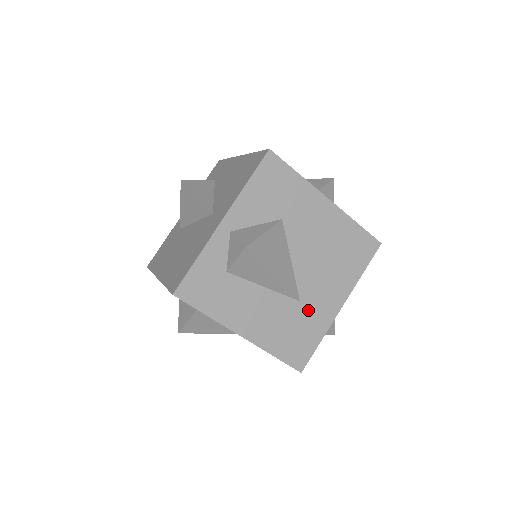
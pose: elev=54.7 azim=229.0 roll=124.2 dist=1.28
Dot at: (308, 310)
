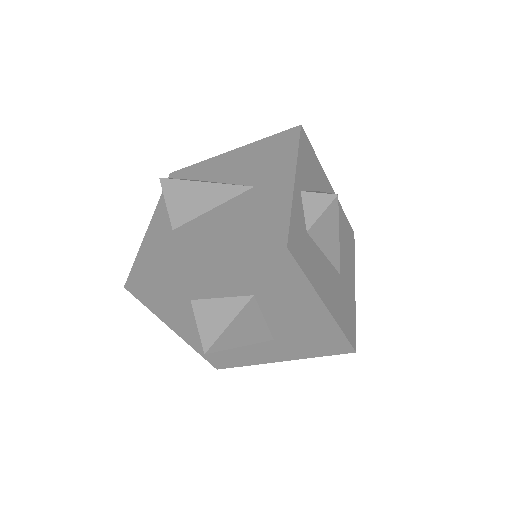
Dot at: (345, 285)
